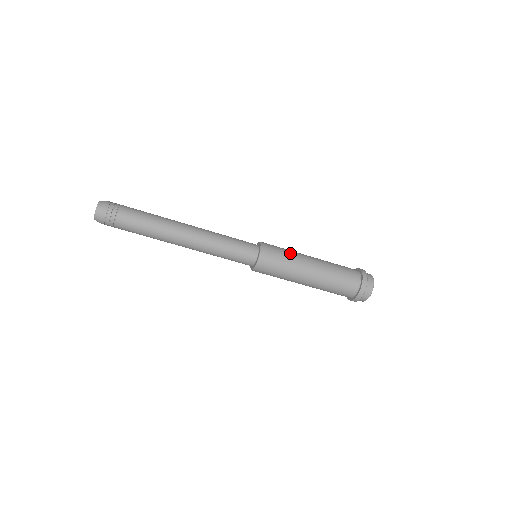
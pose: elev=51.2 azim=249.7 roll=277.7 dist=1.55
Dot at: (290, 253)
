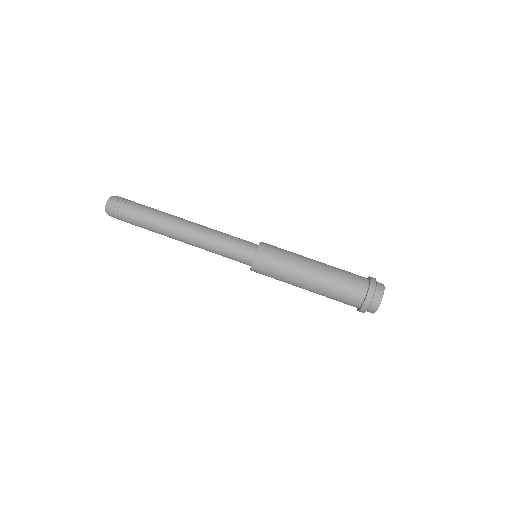
Dot at: occluded
